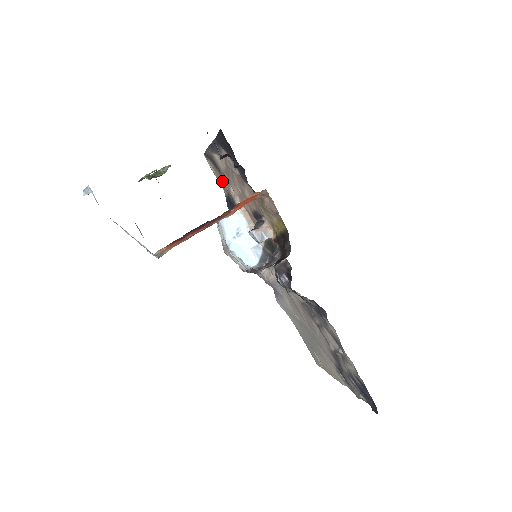
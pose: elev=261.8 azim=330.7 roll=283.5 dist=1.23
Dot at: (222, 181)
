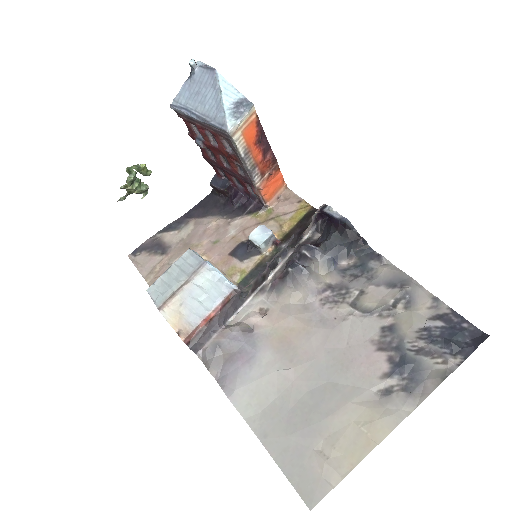
Dot at: (158, 265)
